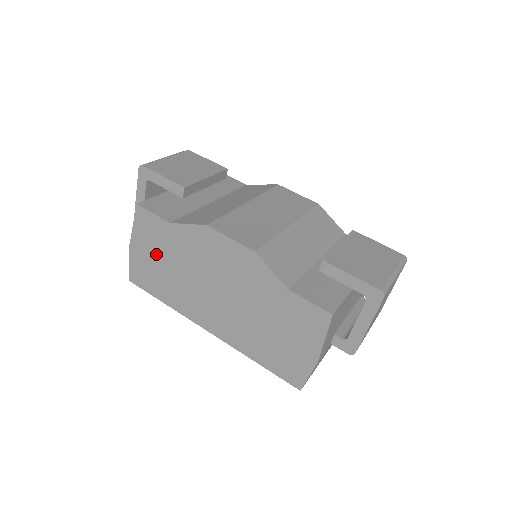
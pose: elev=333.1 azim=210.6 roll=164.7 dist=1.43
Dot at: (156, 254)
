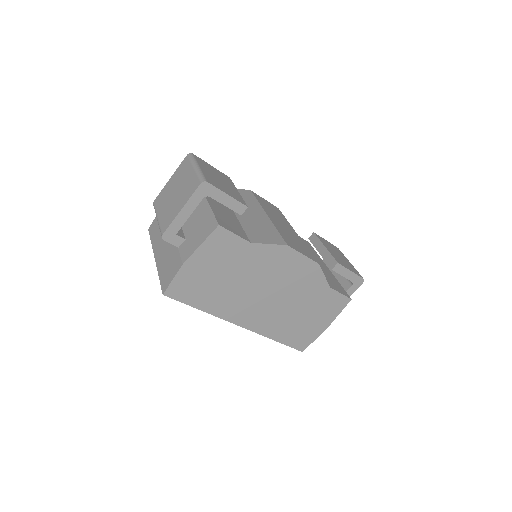
Dot at: (217, 269)
